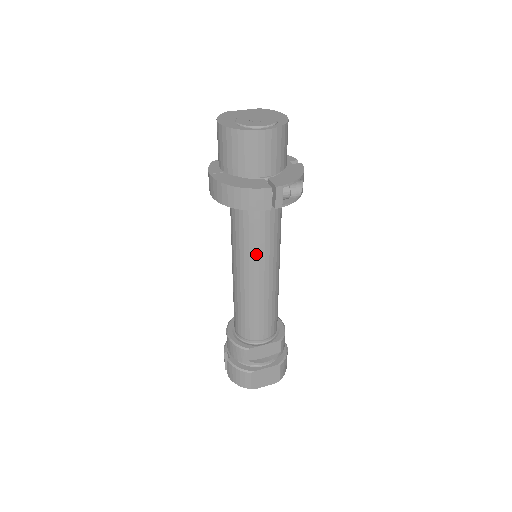
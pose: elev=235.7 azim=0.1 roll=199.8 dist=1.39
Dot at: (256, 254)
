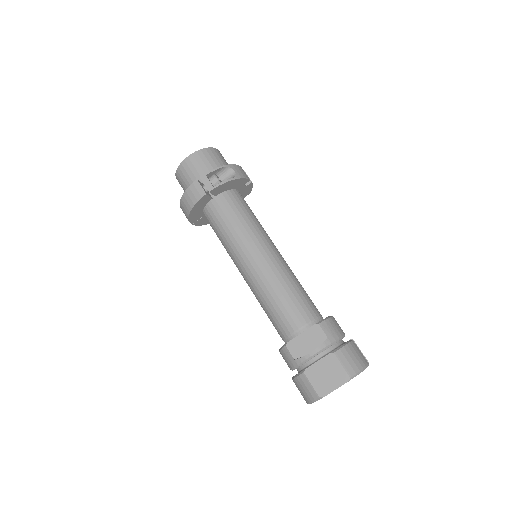
Dot at: (235, 243)
